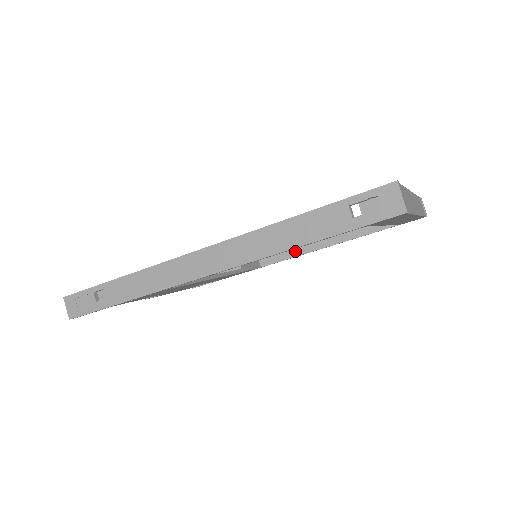
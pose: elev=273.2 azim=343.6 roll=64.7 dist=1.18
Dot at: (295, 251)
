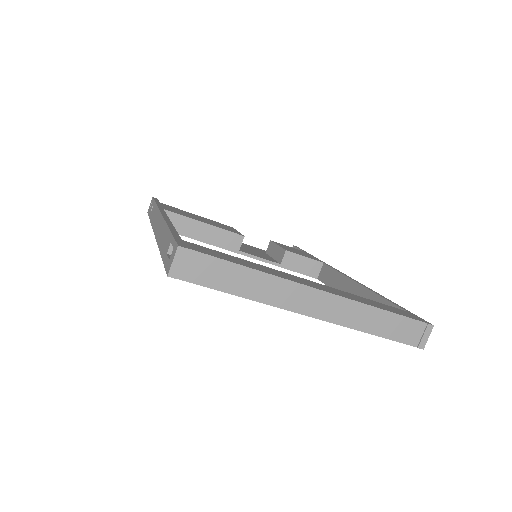
Dot at: (337, 285)
